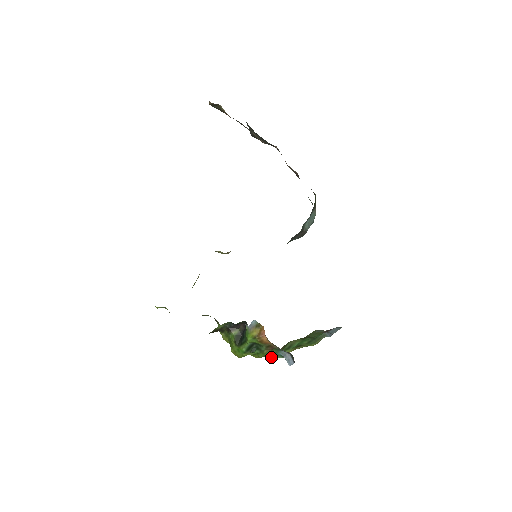
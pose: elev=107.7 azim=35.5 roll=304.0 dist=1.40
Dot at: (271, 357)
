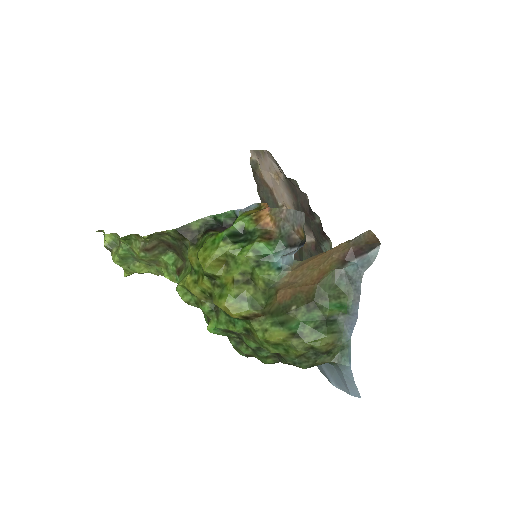
Dot at: (260, 271)
